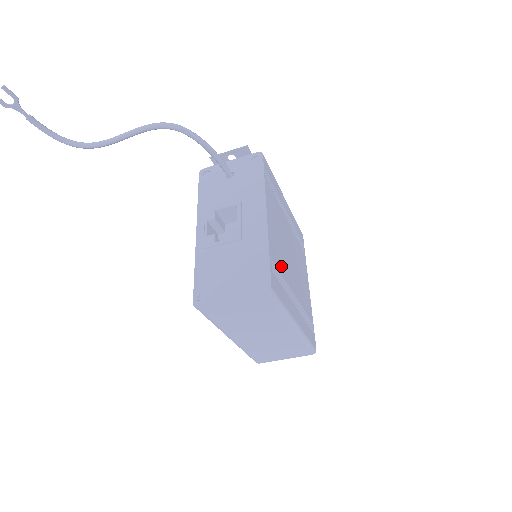
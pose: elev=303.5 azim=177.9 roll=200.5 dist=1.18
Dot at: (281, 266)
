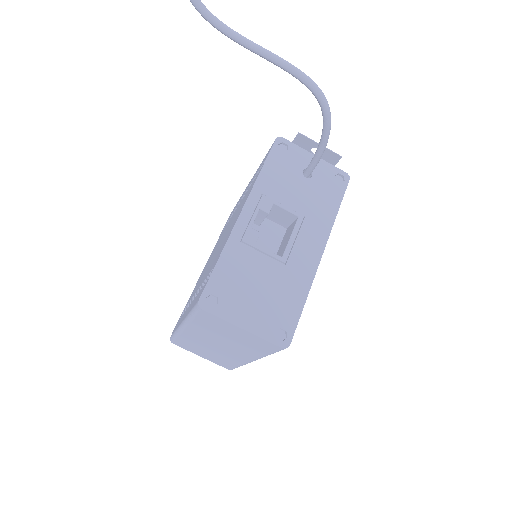
Dot at: occluded
